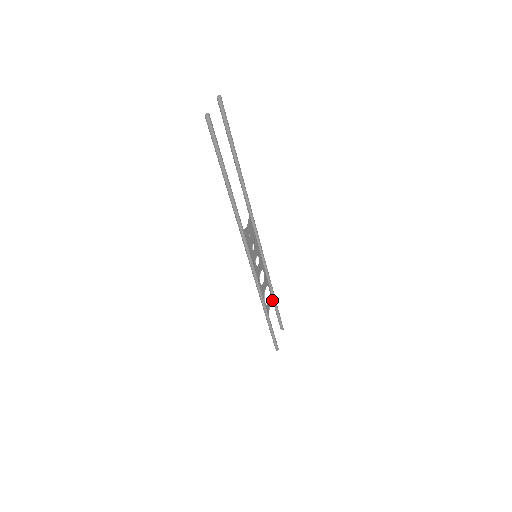
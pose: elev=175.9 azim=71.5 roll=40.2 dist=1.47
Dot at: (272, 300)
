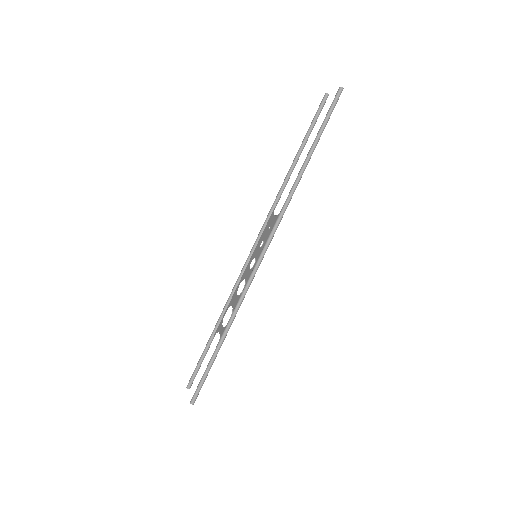
Dot at: (215, 332)
